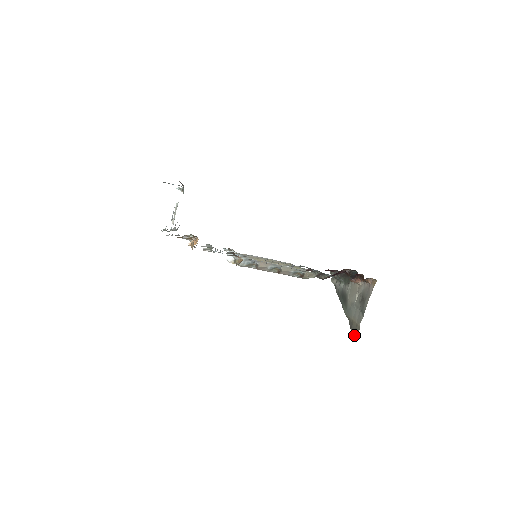
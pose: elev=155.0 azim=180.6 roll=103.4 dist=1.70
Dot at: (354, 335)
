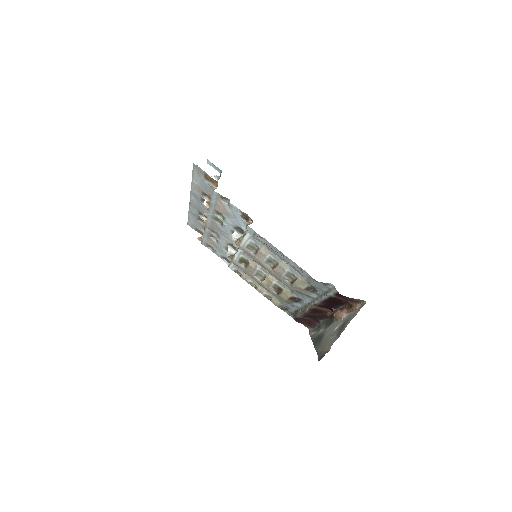
Dot at: (321, 357)
